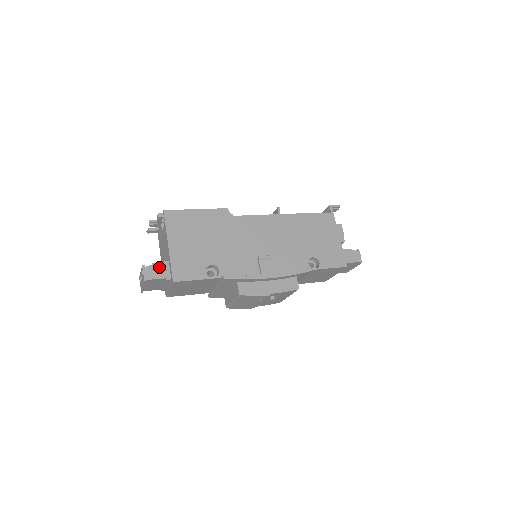
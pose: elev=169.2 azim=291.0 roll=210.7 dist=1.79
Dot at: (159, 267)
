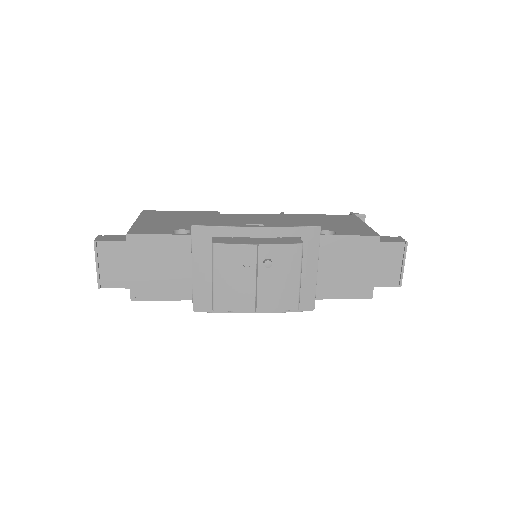
Dot at: (118, 236)
